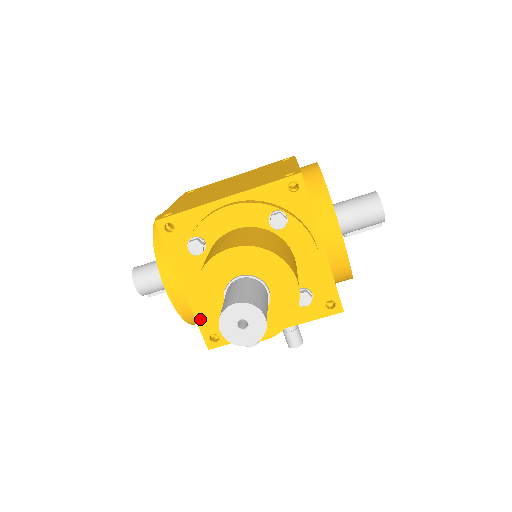
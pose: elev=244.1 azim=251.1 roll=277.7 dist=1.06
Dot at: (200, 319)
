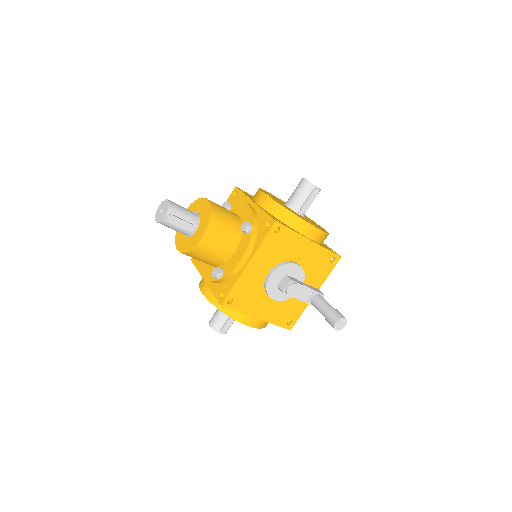
Dot at: (214, 290)
